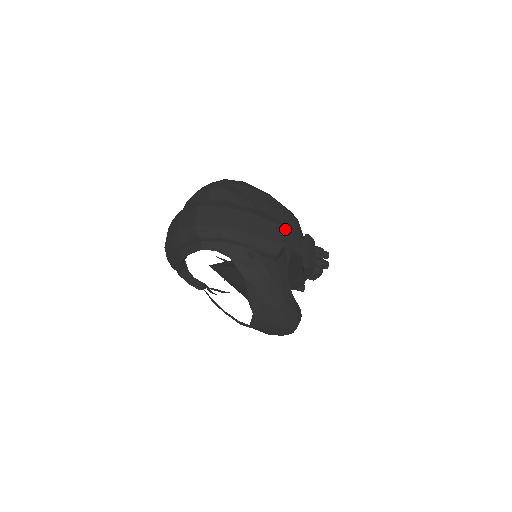
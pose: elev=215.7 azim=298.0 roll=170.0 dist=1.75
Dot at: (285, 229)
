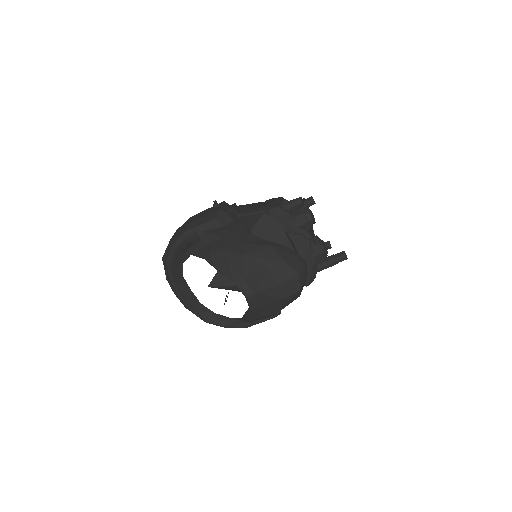
Dot at: (232, 205)
